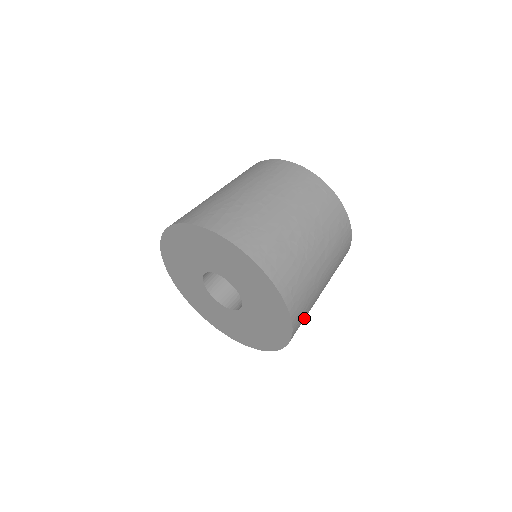
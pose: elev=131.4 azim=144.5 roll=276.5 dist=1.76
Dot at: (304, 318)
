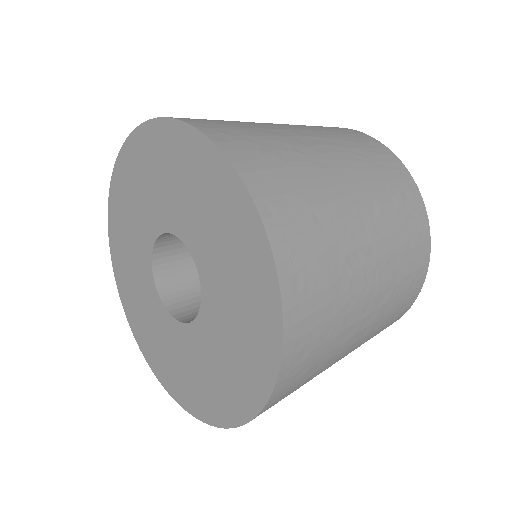
Dot at: (300, 198)
